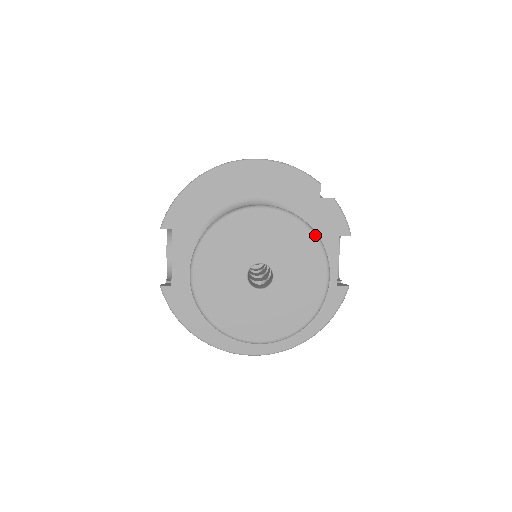
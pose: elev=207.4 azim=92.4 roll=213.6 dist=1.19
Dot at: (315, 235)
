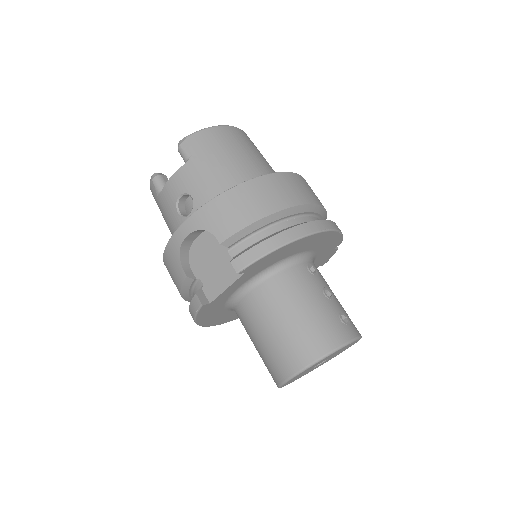
Dot at: occluded
